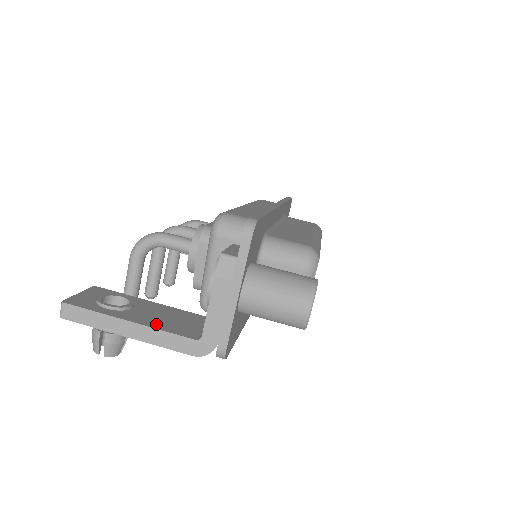
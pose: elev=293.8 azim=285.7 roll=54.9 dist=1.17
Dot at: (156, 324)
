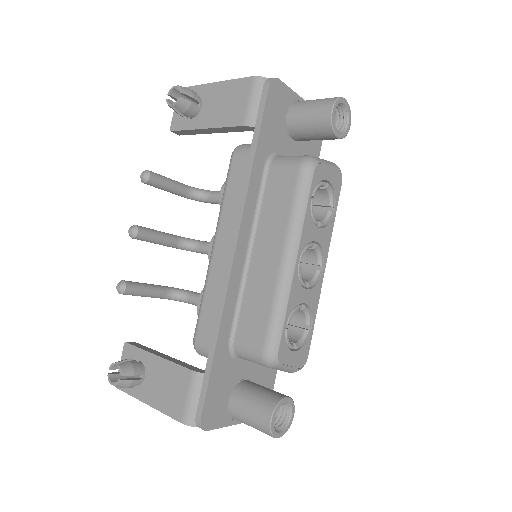
Dot at: occluded
